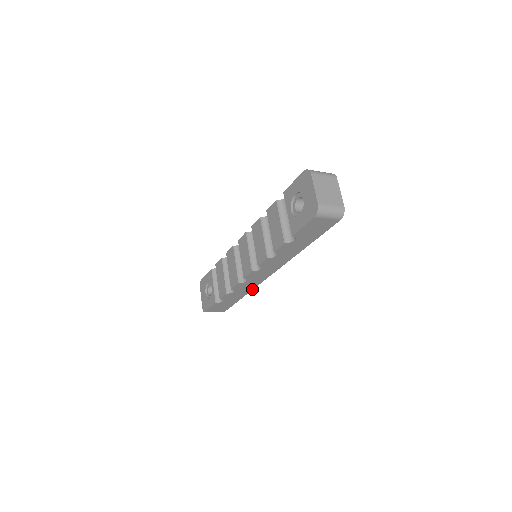
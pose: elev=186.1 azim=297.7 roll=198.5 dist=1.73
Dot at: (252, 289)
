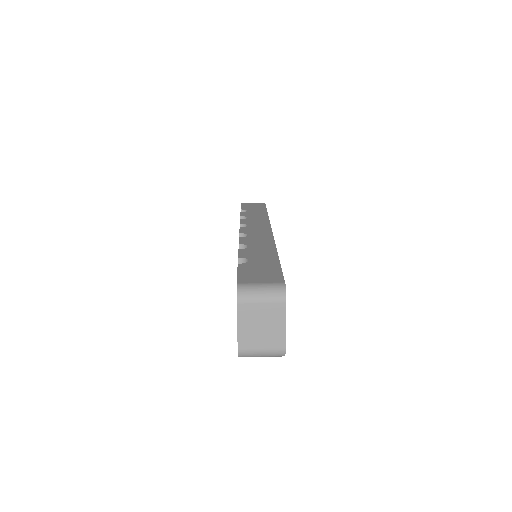
Dot at: occluded
